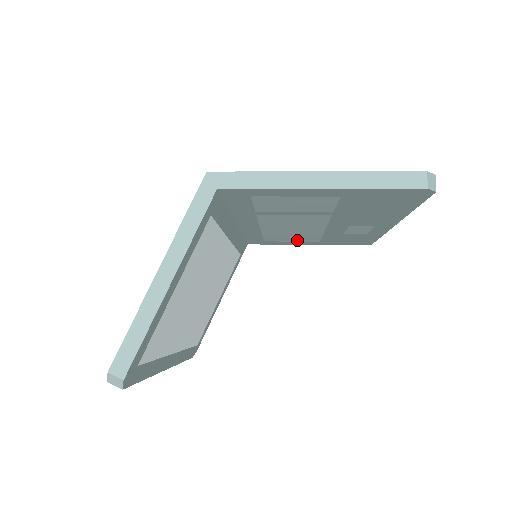
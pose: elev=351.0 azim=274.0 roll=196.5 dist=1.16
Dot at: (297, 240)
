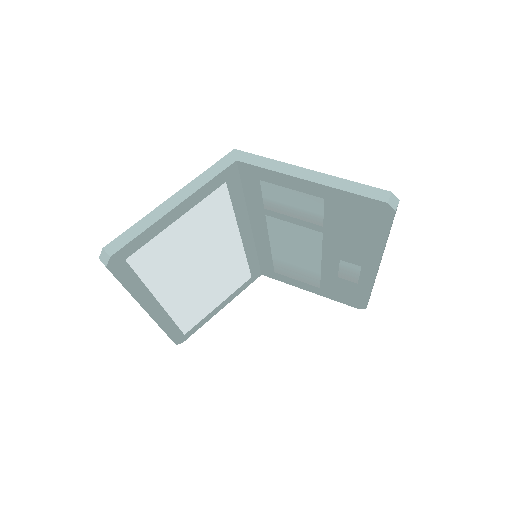
Dot at: (301, 279)
